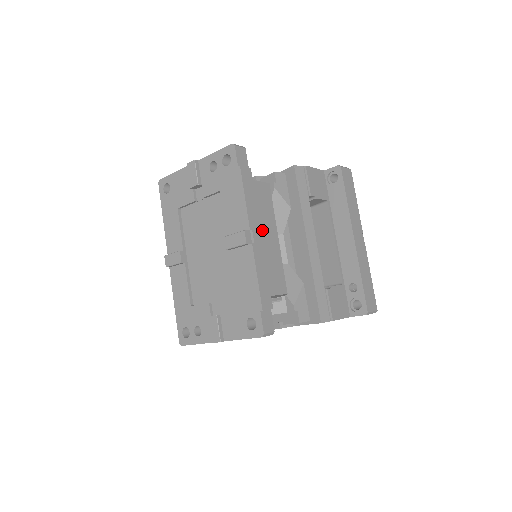
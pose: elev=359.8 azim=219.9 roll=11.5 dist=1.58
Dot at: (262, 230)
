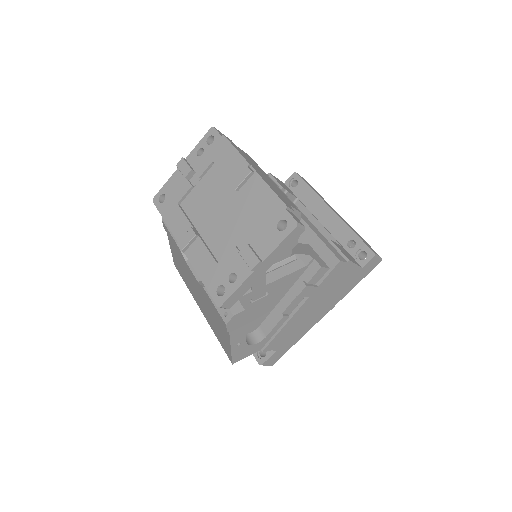
Dot at: (259, 171)
